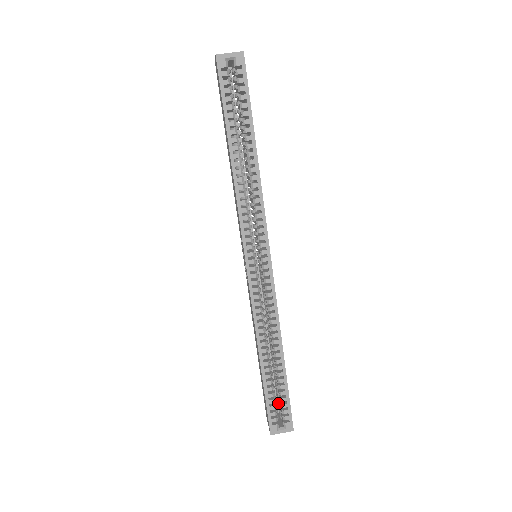
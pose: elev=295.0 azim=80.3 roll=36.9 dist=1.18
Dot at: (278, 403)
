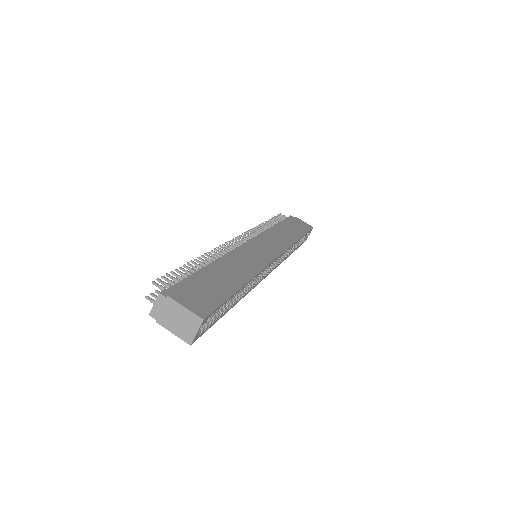
Dot at: occluded
